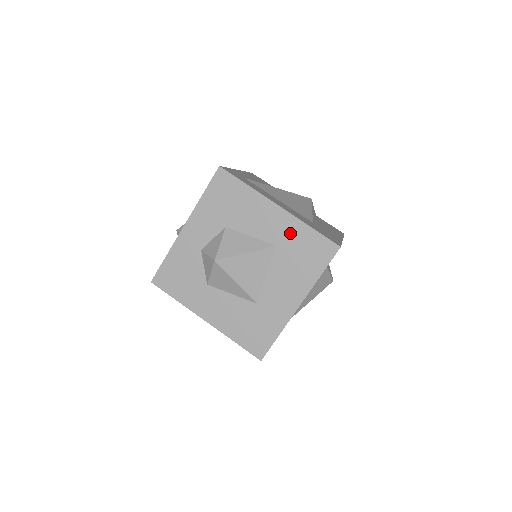
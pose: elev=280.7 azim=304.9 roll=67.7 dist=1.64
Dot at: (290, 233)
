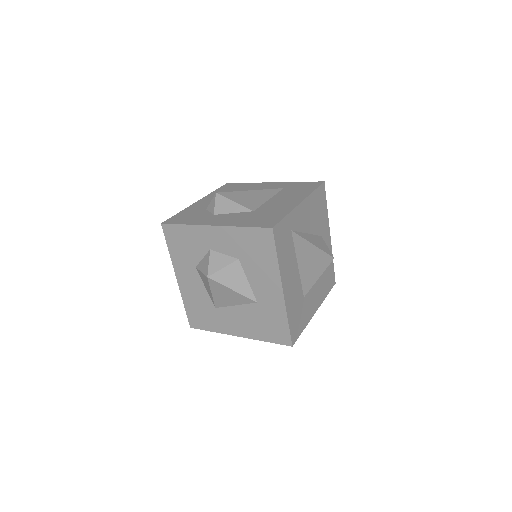
Dot at: (273, 308)
